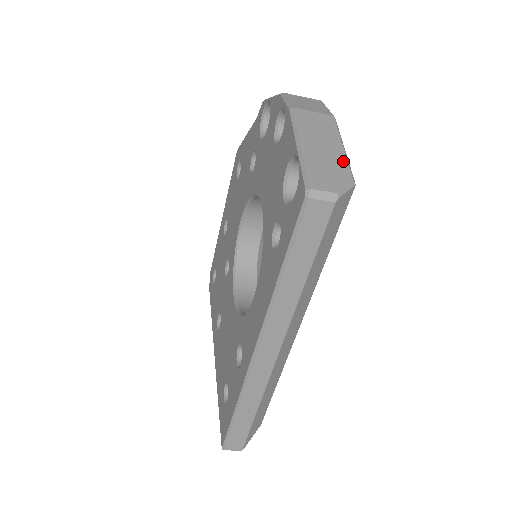
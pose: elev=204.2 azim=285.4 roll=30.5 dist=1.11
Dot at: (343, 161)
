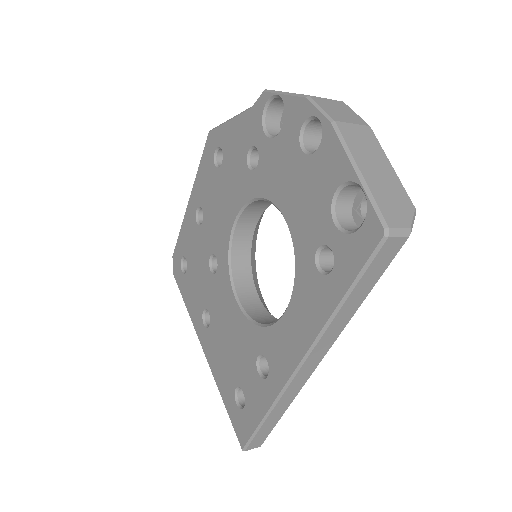
Dot at: (399, 185)
